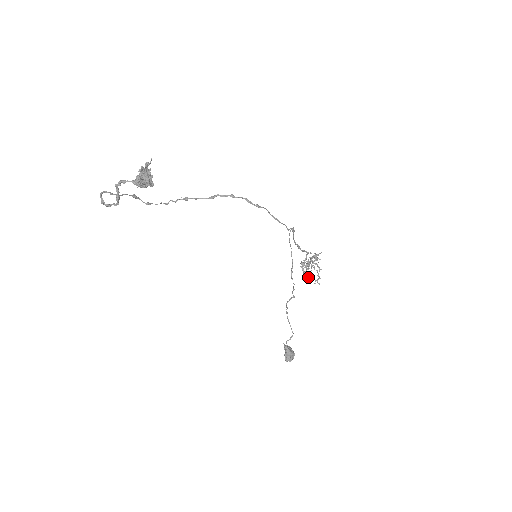
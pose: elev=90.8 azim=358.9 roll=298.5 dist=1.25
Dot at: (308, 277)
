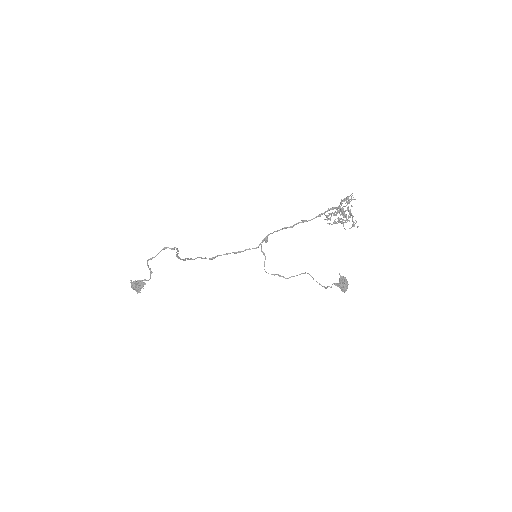
Dot at: (345, 220)
